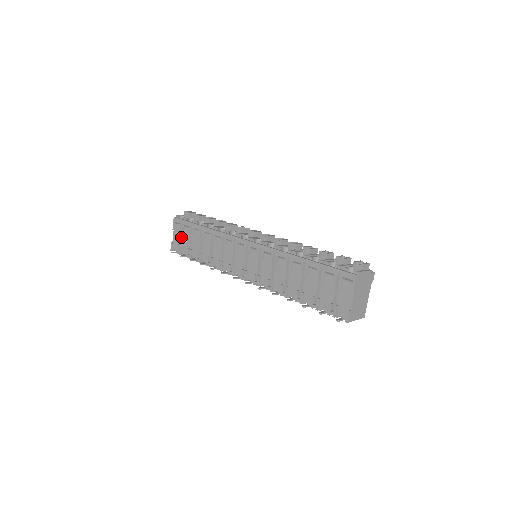
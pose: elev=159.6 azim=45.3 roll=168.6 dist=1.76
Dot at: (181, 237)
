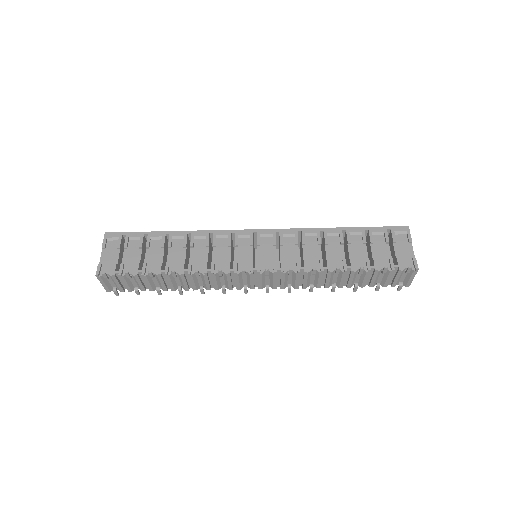
Dot at: (119, 255)
